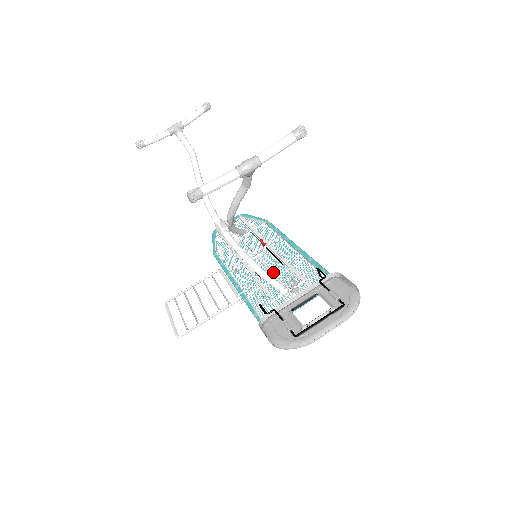
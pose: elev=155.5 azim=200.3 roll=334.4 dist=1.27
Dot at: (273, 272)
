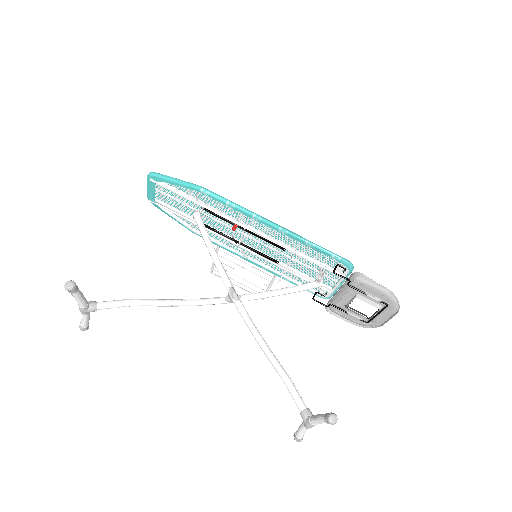
Dot at: (280, 252)
